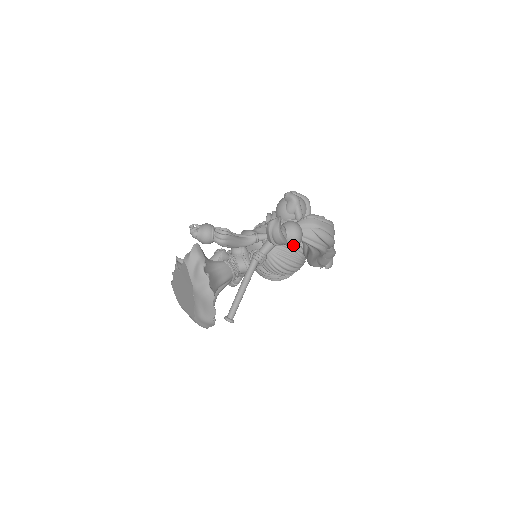
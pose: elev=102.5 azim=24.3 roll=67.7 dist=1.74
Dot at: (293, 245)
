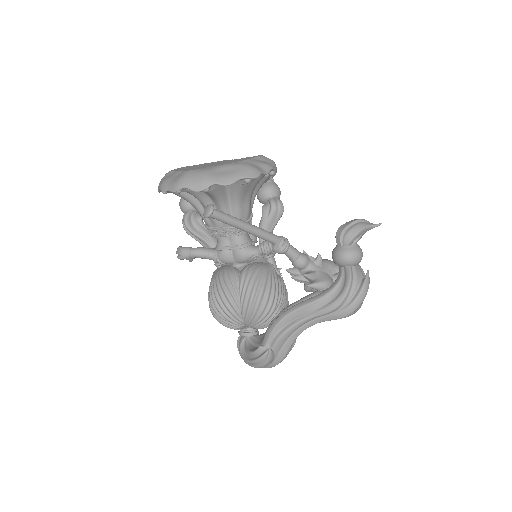
Dot at: (347, 254)
